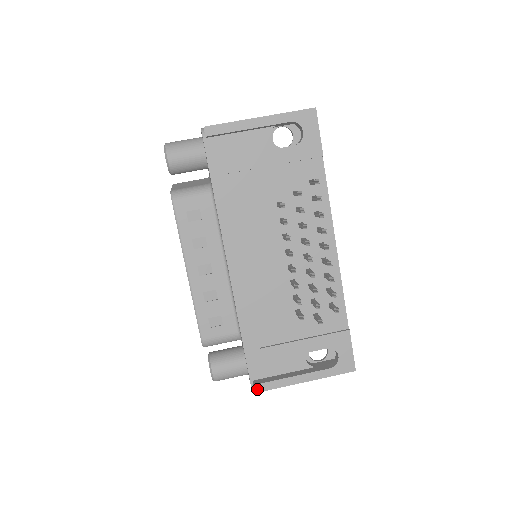
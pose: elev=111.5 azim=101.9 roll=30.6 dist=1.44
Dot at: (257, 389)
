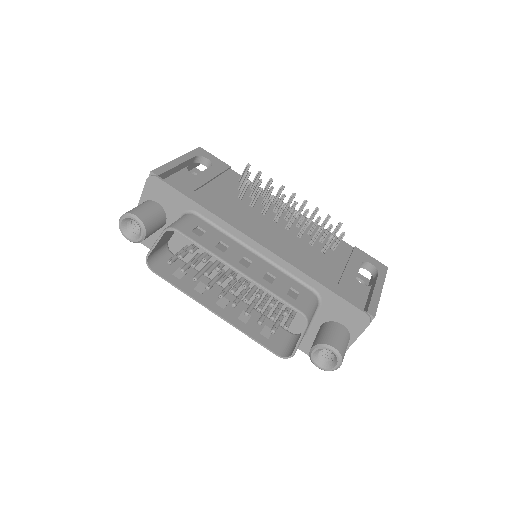
Dot at: (372, 314)
